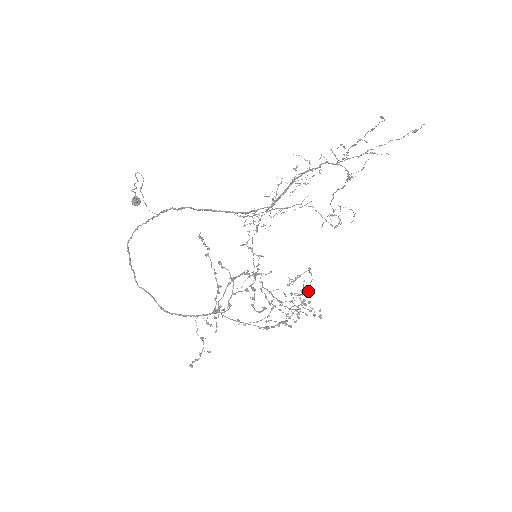
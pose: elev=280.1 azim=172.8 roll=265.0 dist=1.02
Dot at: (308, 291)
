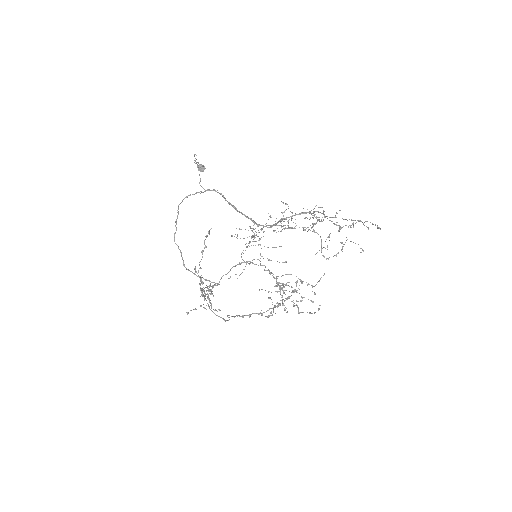
Dot at: (286, 299)
